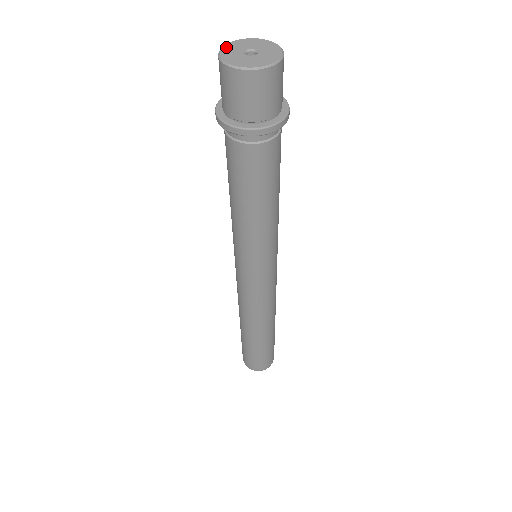
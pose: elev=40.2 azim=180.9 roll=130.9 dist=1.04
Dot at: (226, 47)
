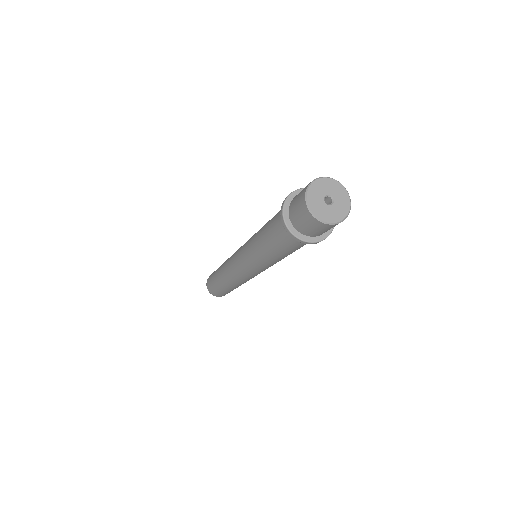
Dot at: (310, 199)
